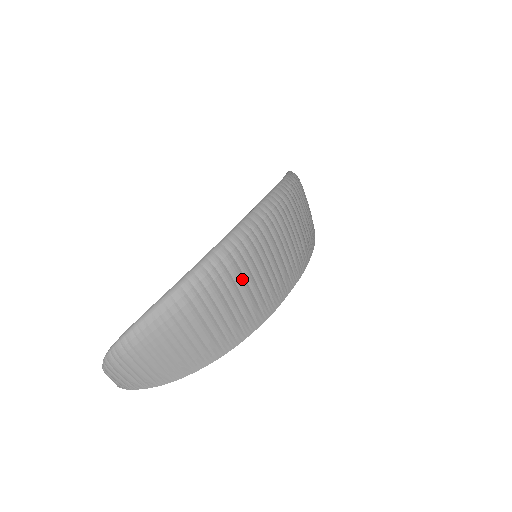
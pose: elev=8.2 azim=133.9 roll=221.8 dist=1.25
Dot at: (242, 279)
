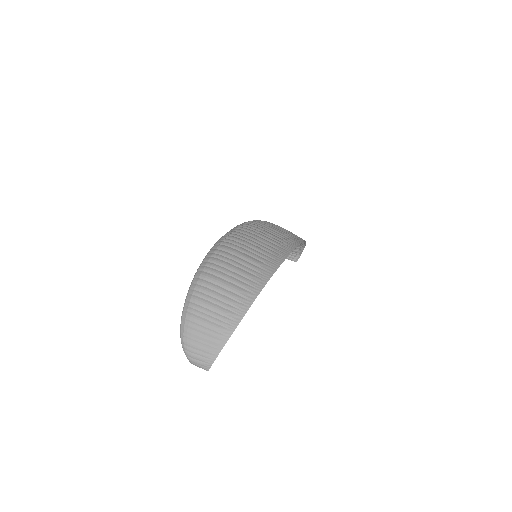
Dot at: (237, 252)
